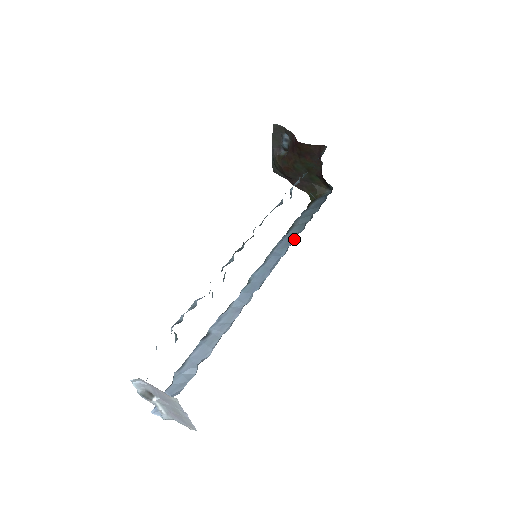
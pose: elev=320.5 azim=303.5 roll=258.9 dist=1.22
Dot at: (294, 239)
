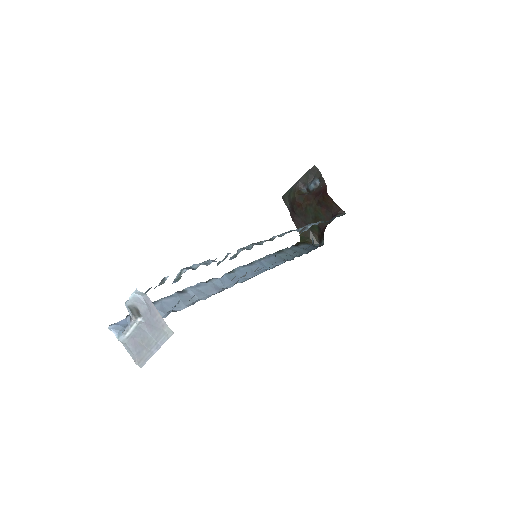
Dot at: (281, 262)
